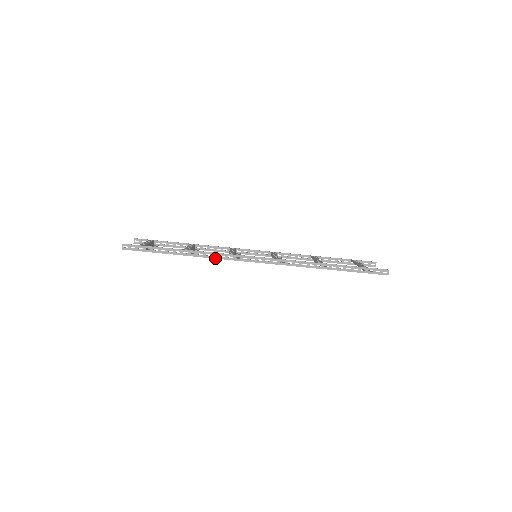
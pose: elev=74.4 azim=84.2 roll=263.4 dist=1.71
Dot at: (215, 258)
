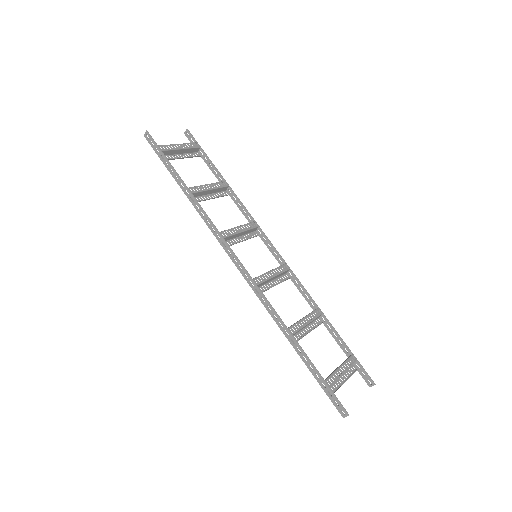
Dot at: (206, 223)
